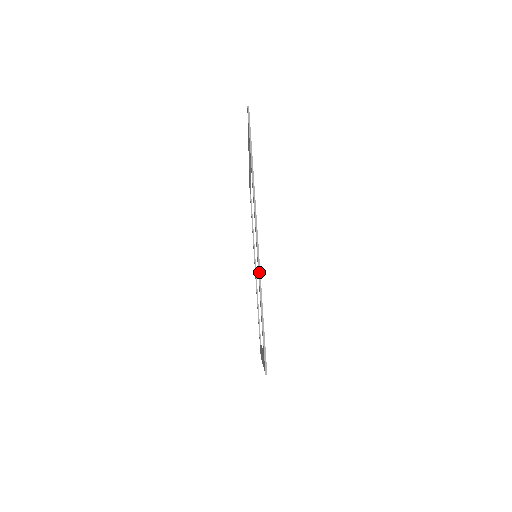
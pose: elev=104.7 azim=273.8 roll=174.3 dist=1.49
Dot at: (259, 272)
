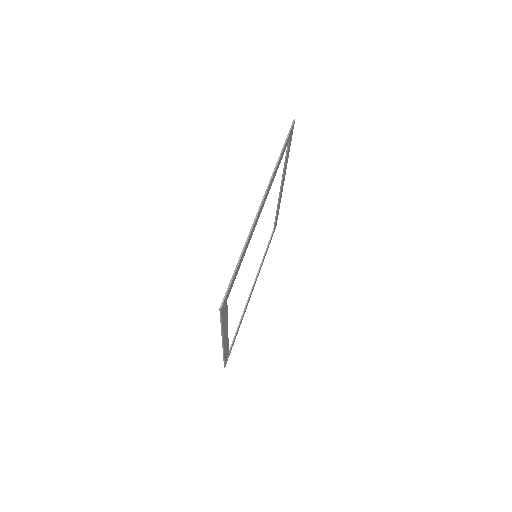
Dot at: (251, 230)
